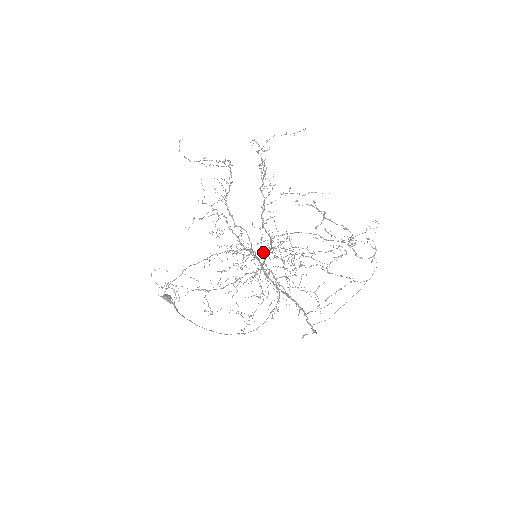
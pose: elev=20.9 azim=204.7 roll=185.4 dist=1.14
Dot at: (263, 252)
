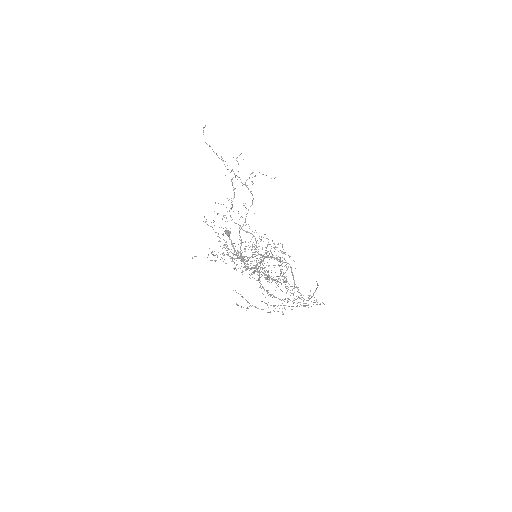
Dot at: occluded
